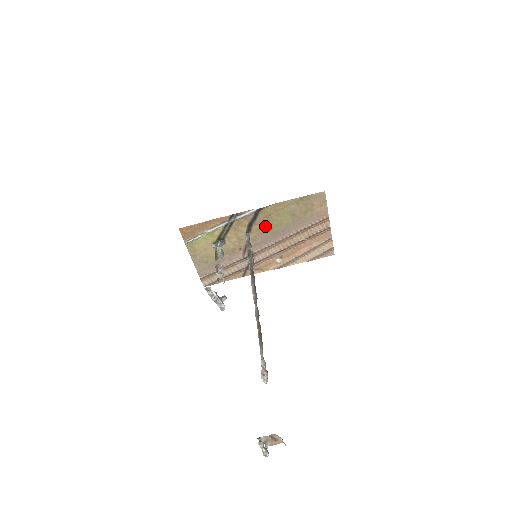
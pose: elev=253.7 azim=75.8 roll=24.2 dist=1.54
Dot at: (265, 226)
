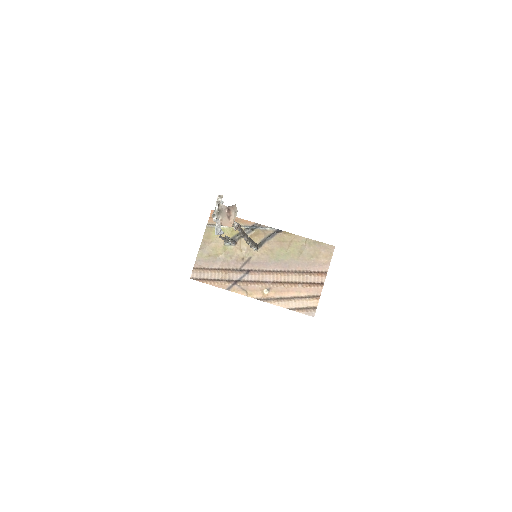
Dot at: (274, 249)
